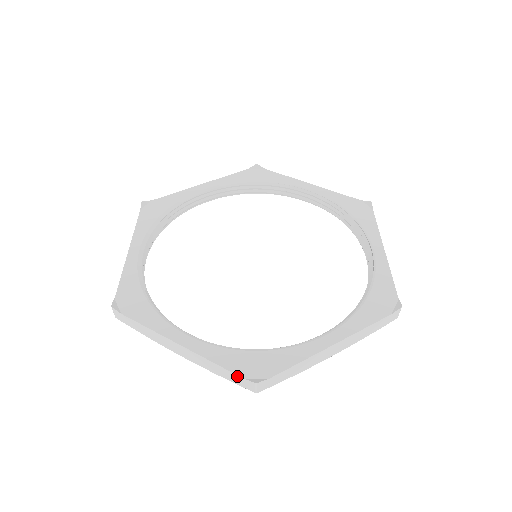
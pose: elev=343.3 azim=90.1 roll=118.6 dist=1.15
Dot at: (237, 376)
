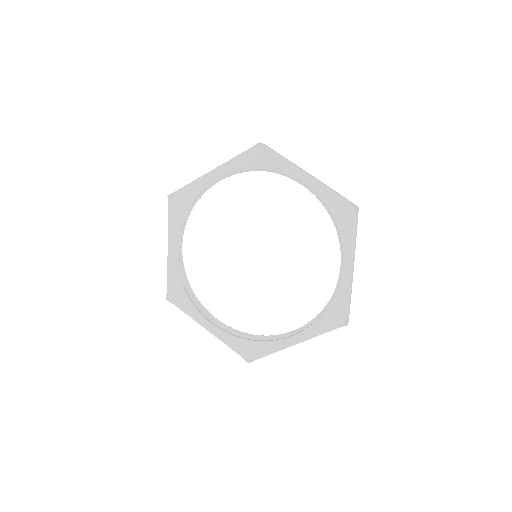
Dot at: occluded
